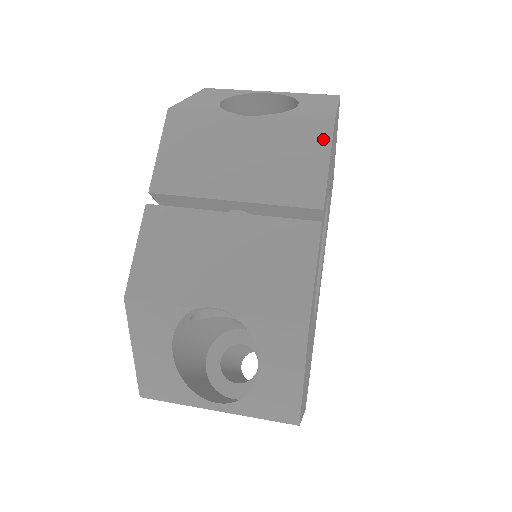
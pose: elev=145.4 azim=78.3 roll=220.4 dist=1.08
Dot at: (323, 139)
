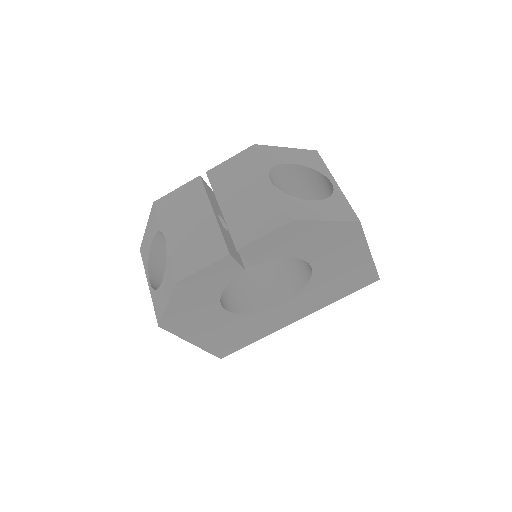
Dot at: (277, 223)
